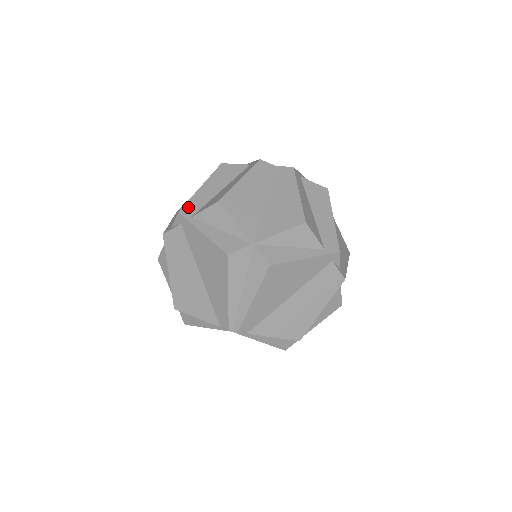
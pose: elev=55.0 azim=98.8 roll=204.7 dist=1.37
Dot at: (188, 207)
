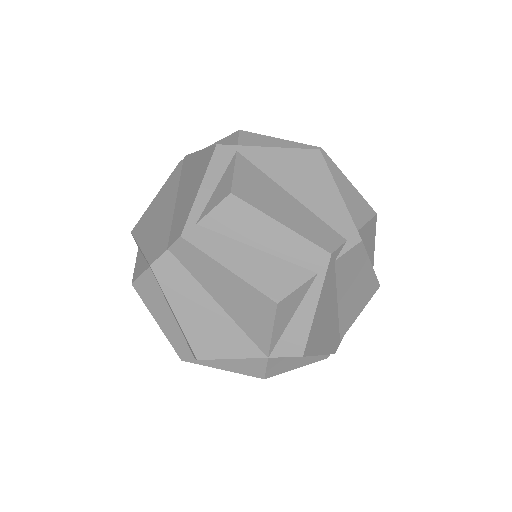
Dot at: (180, 352)
